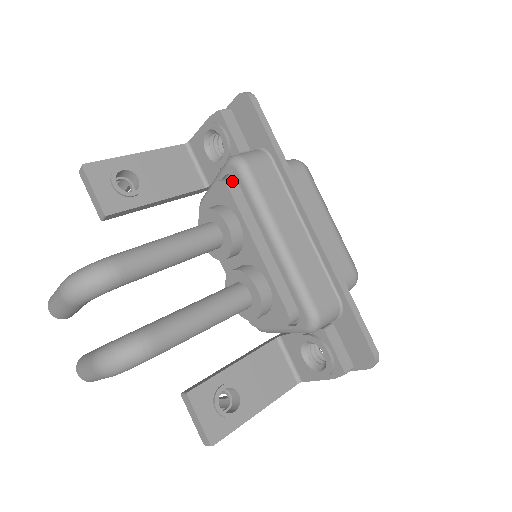
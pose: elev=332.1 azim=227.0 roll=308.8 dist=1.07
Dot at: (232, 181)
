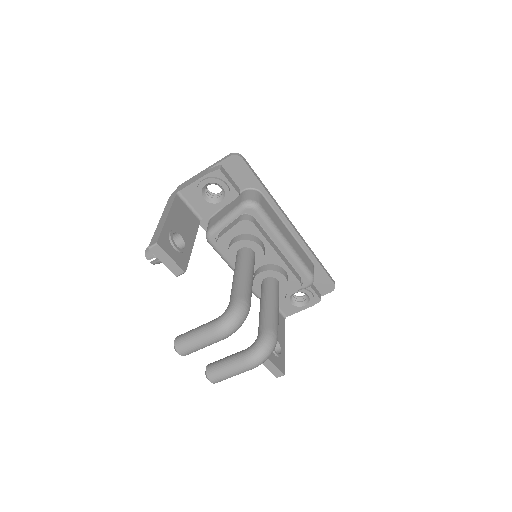
Dot at: (250, 217)
